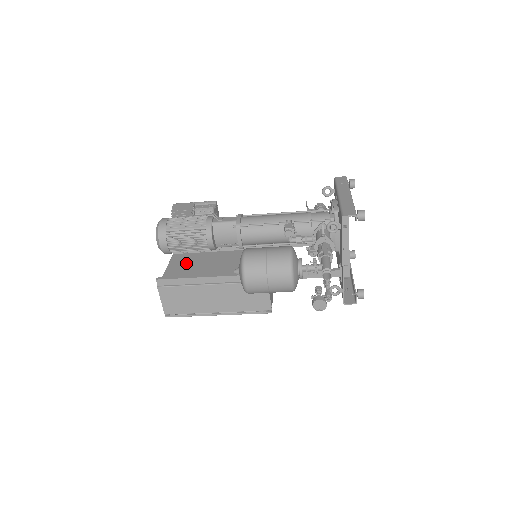
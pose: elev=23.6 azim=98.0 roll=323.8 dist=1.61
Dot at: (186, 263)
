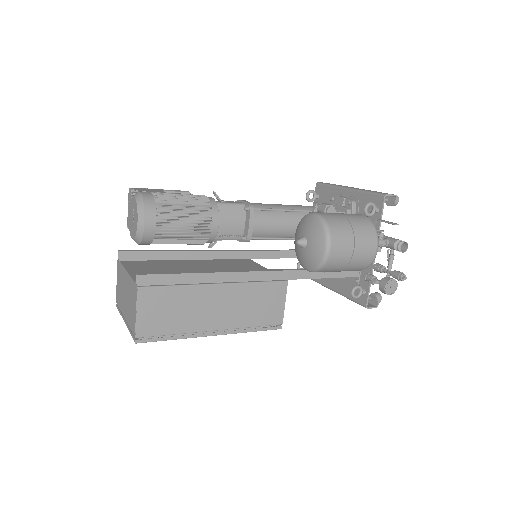
Dot at: (153, 267)
